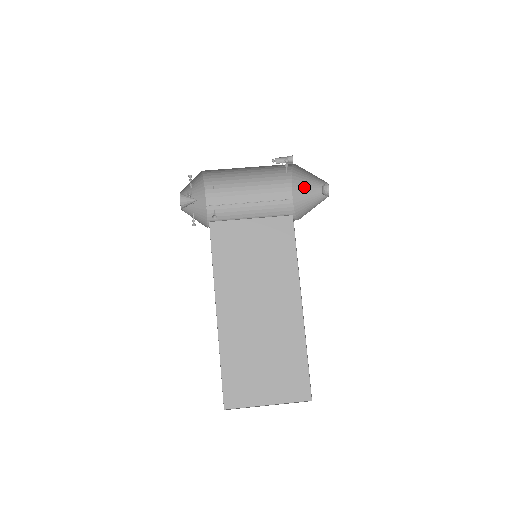
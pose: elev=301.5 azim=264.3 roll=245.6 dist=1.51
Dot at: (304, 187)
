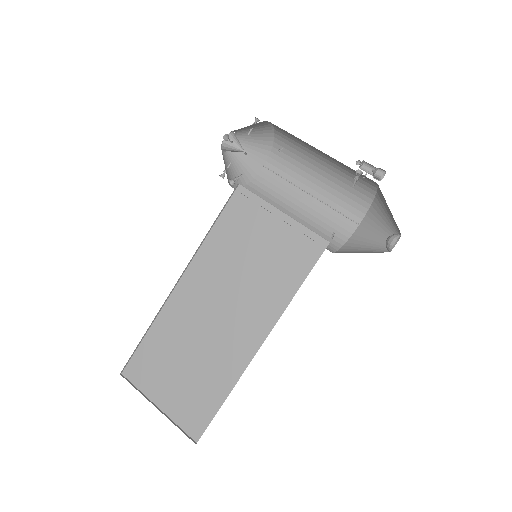
Dot at: (379, 220)
